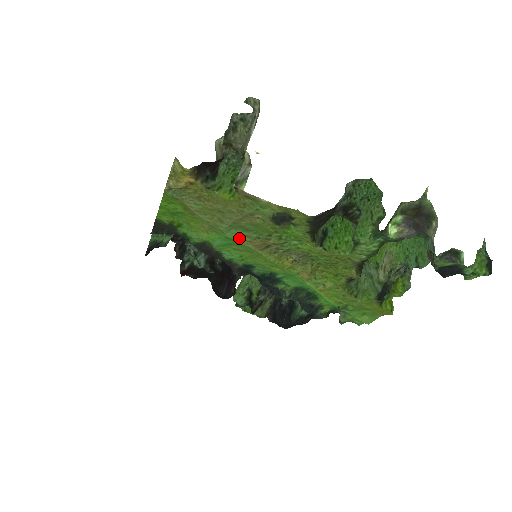
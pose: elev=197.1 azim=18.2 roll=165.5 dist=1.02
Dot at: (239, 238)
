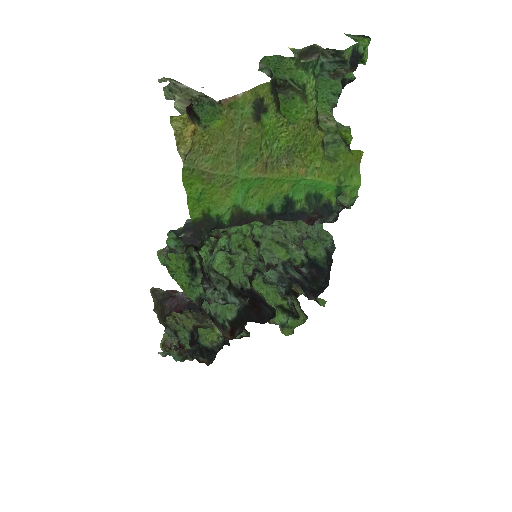
Dot at: (248, 174)
